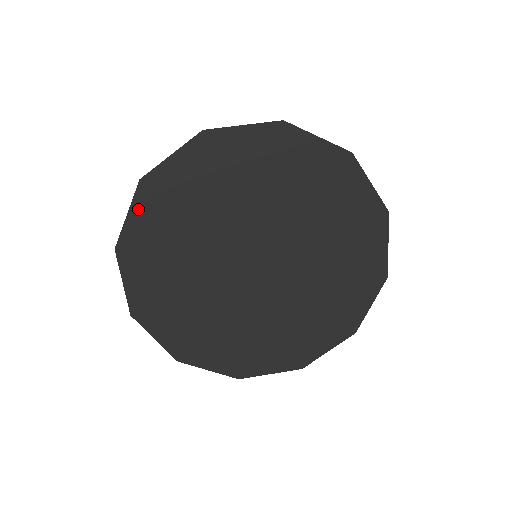
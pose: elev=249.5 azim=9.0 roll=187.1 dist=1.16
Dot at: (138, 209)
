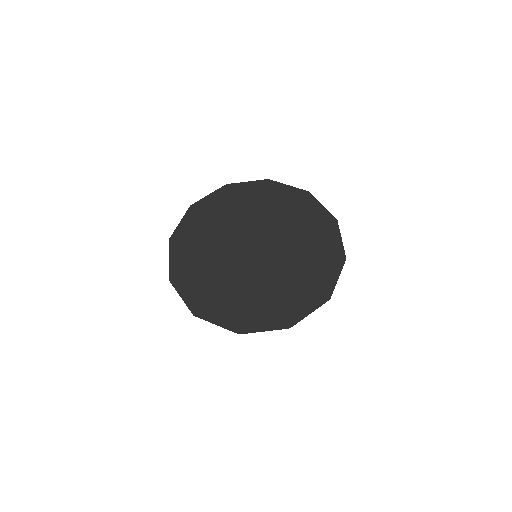
Dot at: (253, 184)
